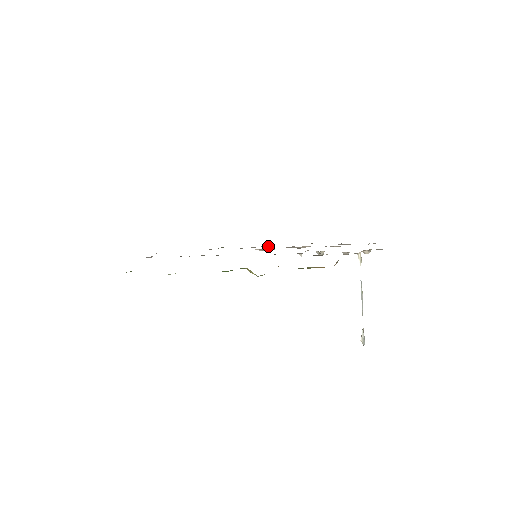
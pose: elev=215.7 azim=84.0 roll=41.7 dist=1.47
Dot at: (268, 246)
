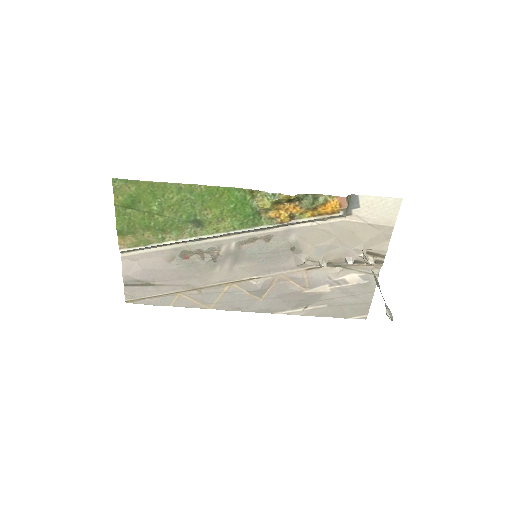
Dot at: (260, 303)
